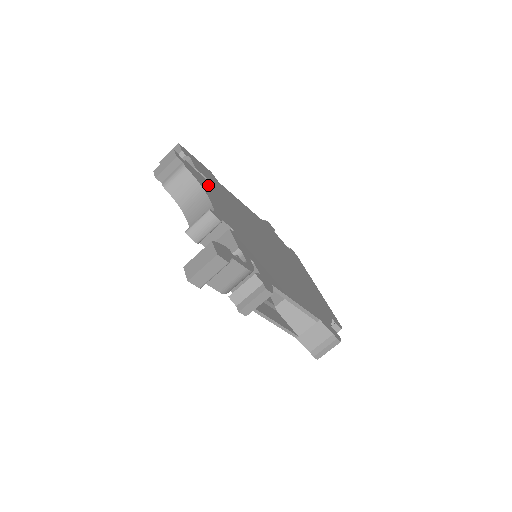
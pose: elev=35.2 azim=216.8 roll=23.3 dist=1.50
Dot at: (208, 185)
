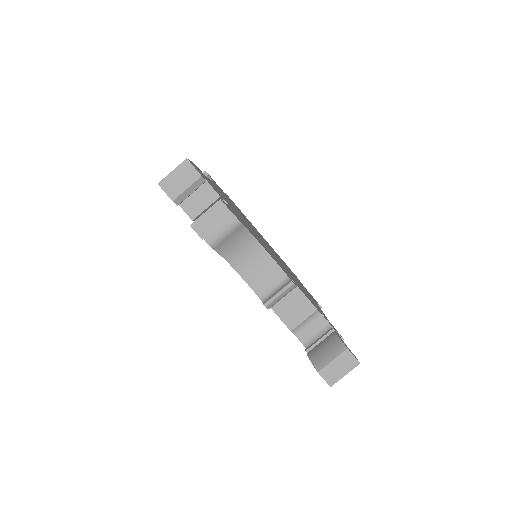
Dot at: (239, 218)
